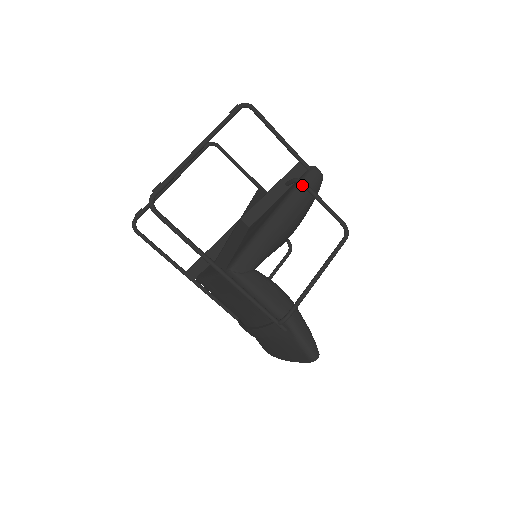
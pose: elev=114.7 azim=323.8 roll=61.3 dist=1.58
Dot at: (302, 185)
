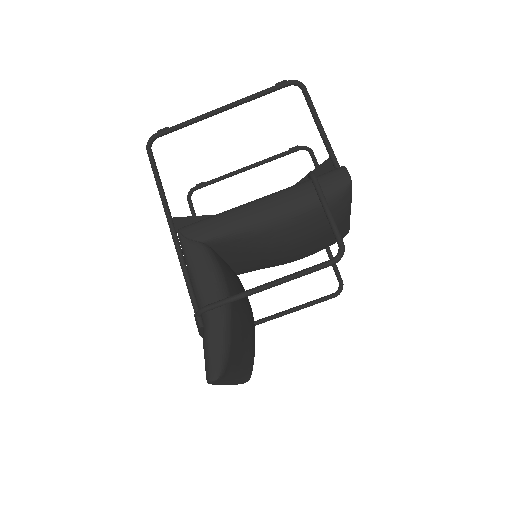
Dot at: (311, 179)
